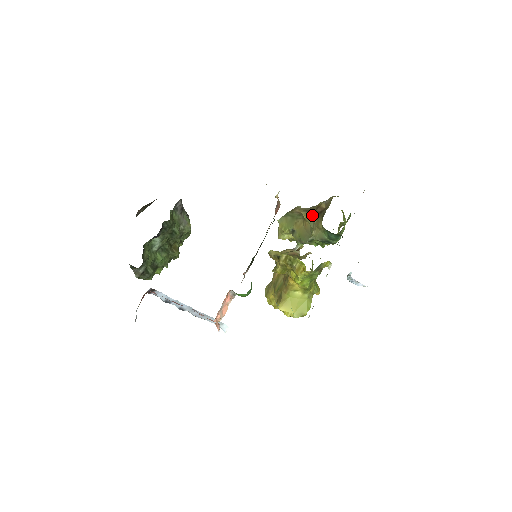
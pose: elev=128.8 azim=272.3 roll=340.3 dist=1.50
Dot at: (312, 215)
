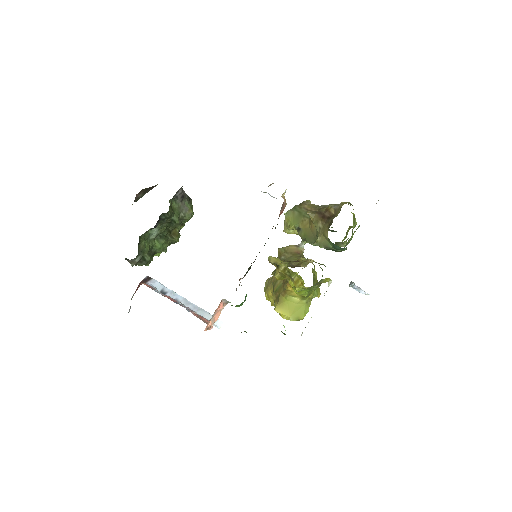
Dot at: (319, 218)
